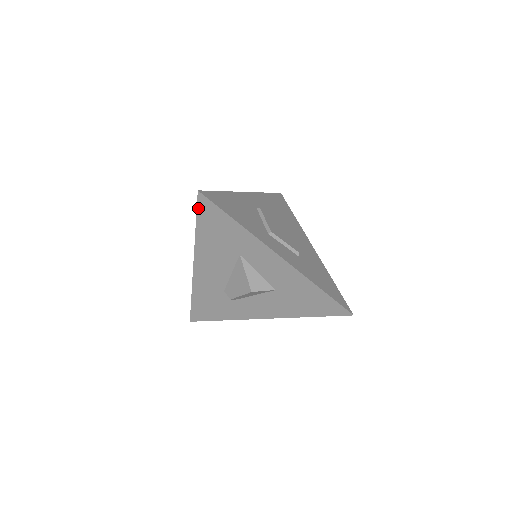
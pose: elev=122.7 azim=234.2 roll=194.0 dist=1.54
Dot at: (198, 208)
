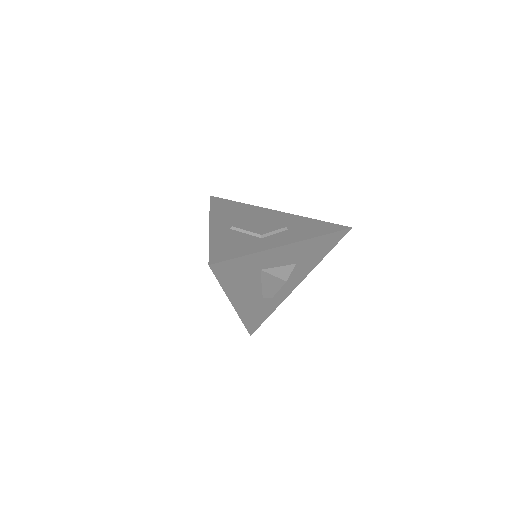
Dot at: (215, 274)
